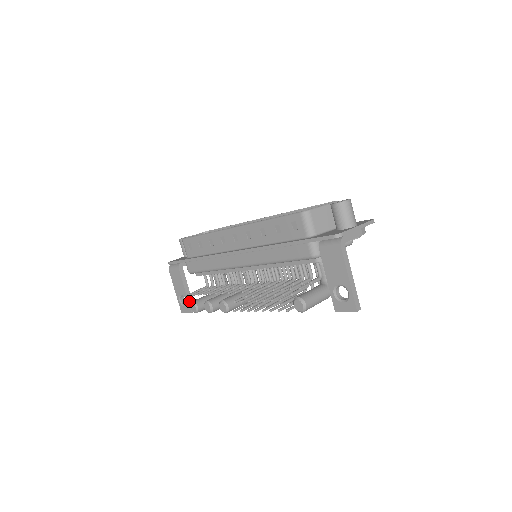
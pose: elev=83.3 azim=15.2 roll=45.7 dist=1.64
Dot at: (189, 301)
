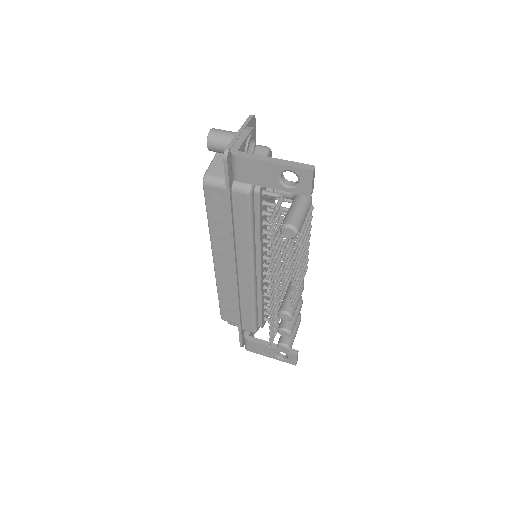
Dot at: occluded
